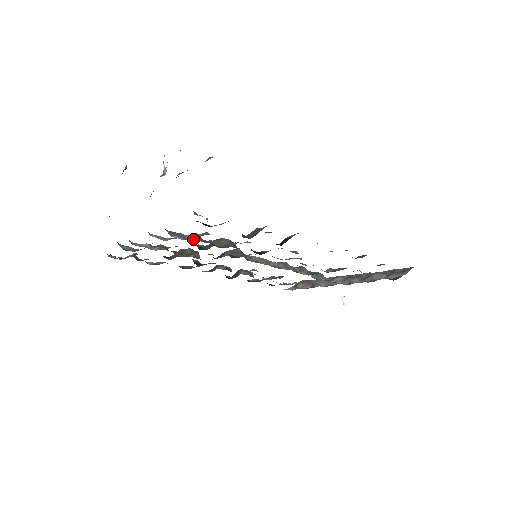
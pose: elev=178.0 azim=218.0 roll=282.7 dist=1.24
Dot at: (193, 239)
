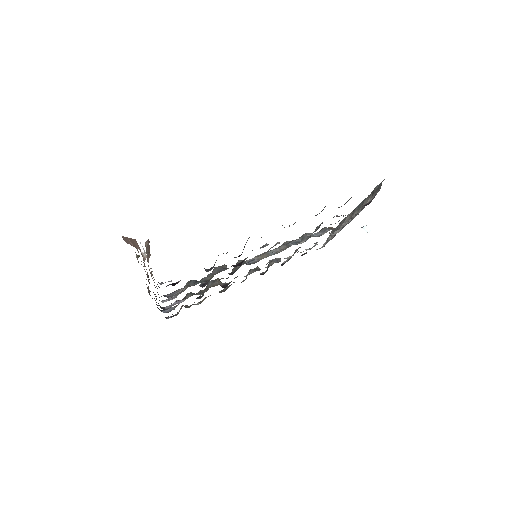
Dot at: occluded
